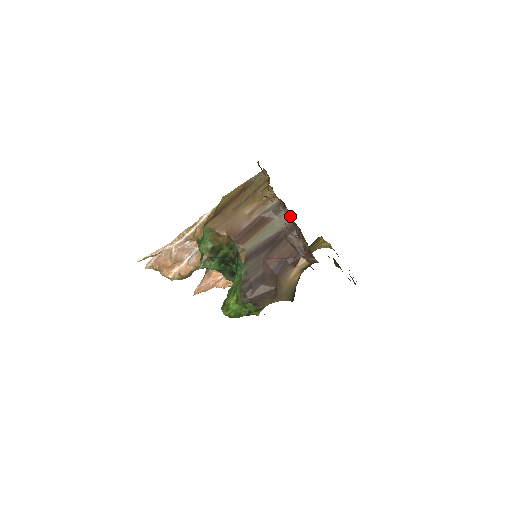
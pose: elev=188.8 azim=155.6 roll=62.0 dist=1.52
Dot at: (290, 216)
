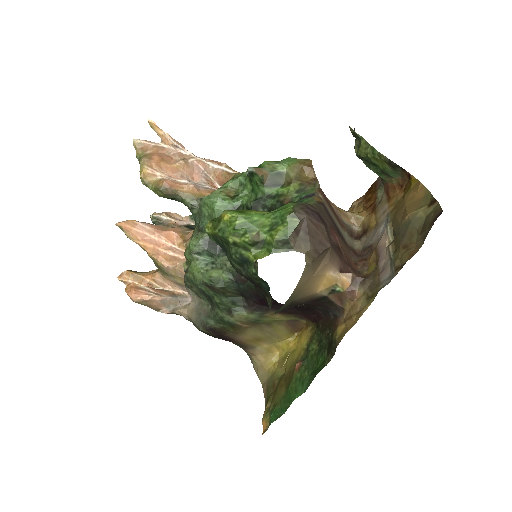
Dot at: (359, 246)
